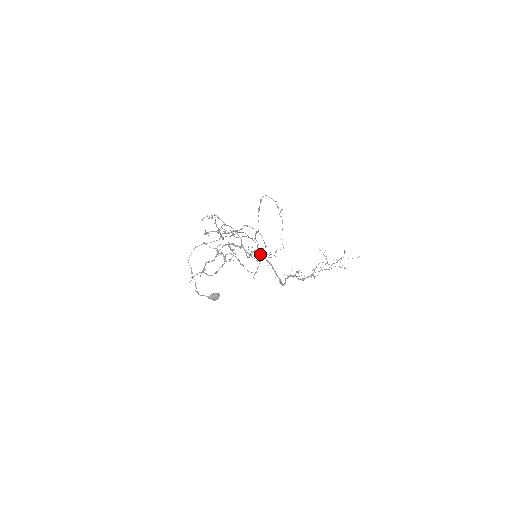
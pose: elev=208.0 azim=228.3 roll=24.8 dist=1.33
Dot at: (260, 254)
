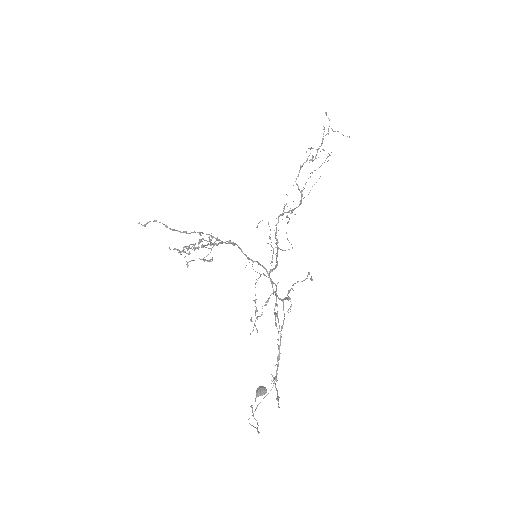
Dot at: occluded
